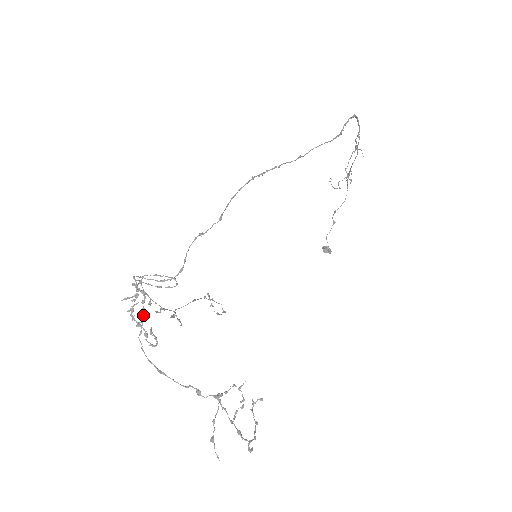
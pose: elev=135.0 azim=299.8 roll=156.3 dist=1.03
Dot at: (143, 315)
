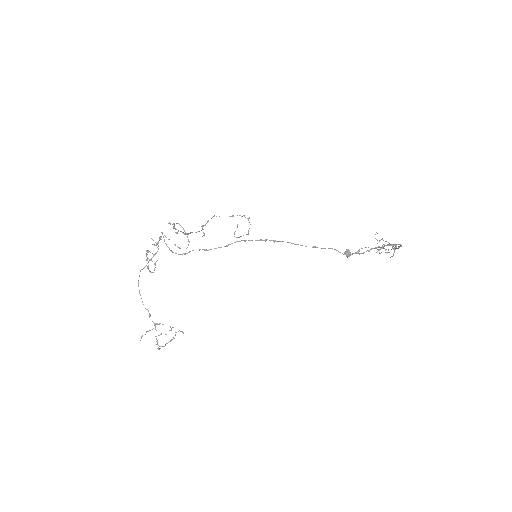
Dot at: (150, 260)
